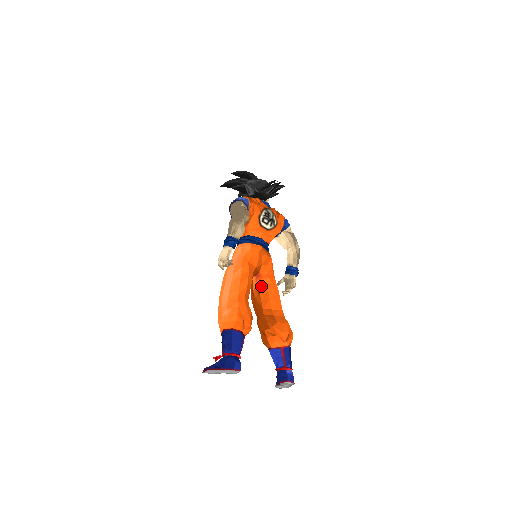
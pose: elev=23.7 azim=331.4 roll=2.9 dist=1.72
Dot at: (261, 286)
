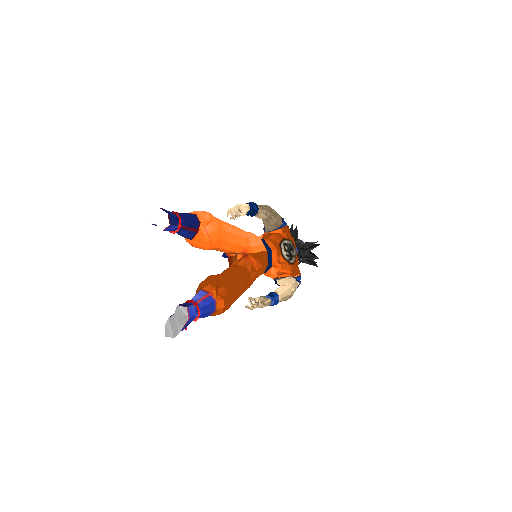
Dot at: (240, 264)
